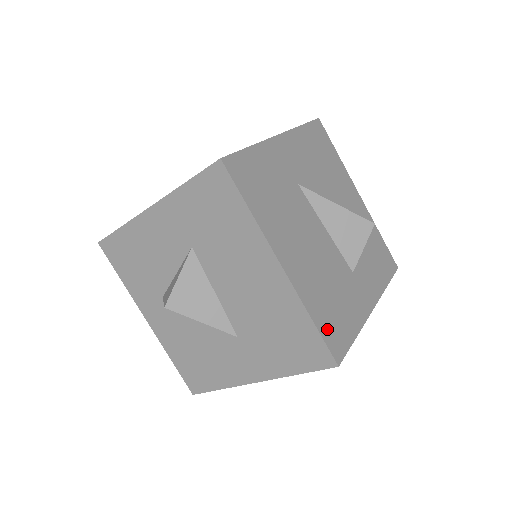
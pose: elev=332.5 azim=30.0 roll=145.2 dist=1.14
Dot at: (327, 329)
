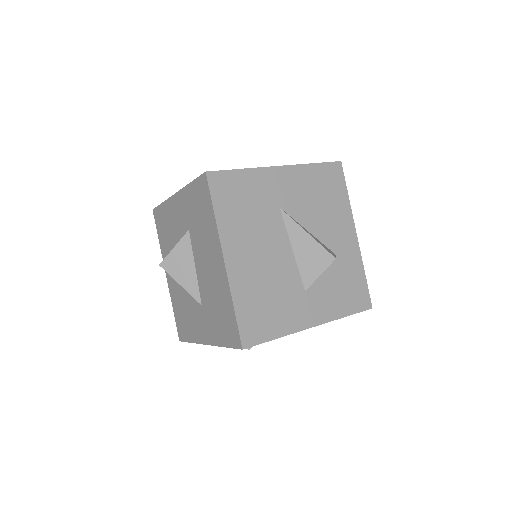
Dot at: (246, 320)
